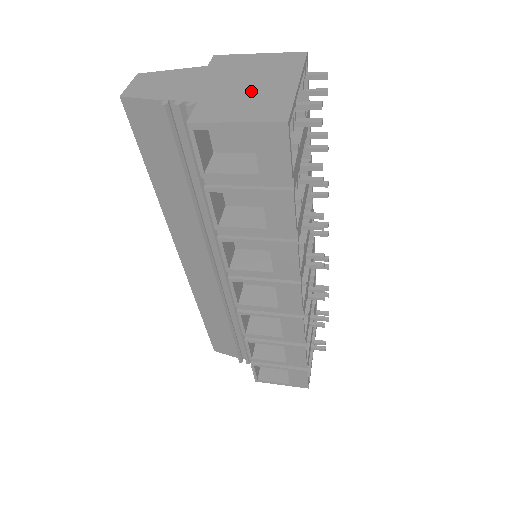
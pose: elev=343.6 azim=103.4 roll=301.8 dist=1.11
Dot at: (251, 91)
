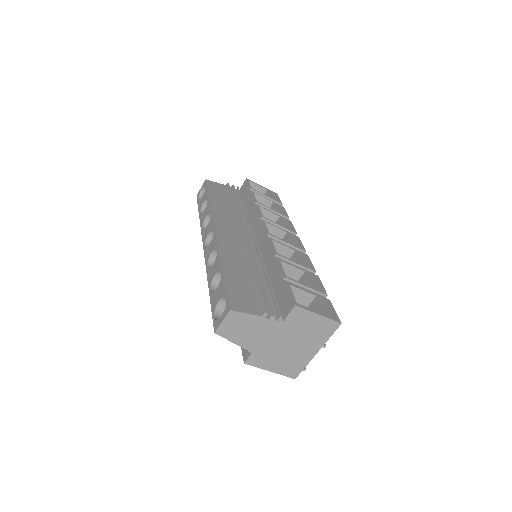
Dot at: occluded
